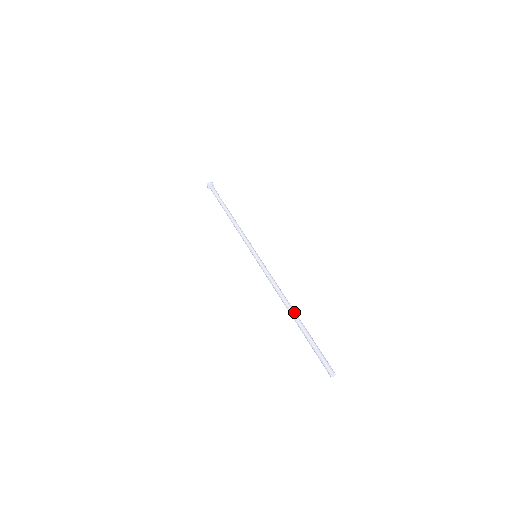
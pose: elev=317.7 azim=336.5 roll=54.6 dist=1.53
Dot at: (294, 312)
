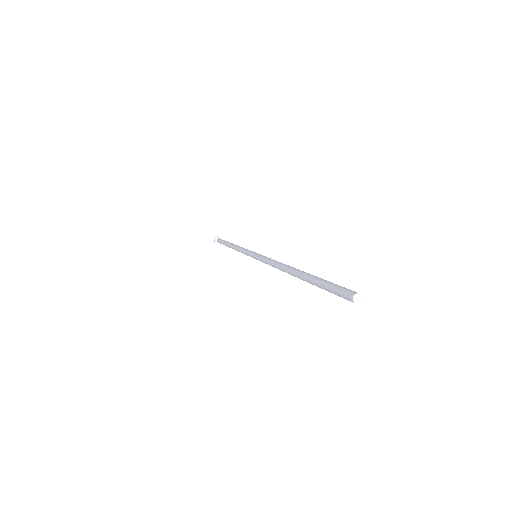
Dot at: occluded
